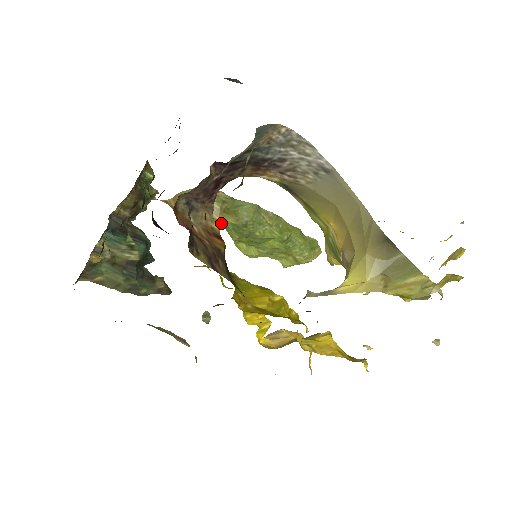
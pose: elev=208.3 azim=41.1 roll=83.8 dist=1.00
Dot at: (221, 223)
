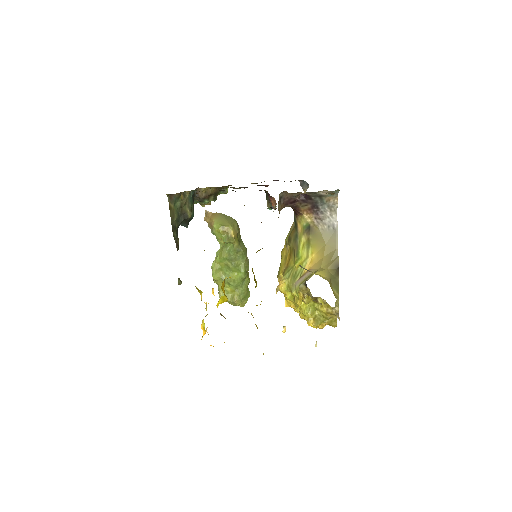
Dot at: (232, 240)
